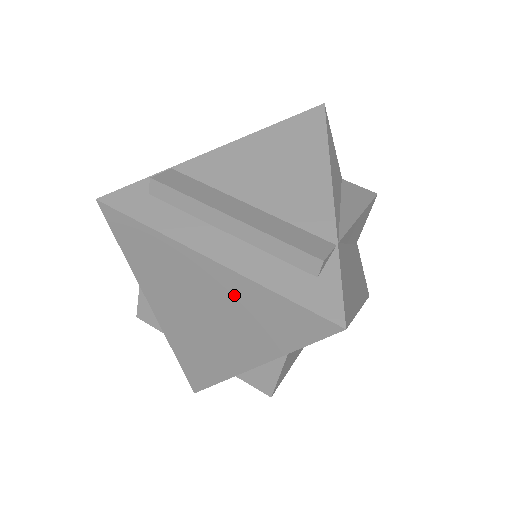
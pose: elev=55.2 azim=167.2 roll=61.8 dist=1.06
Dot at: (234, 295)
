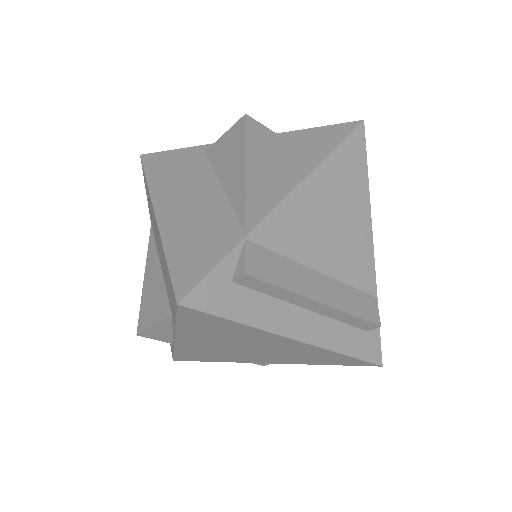
Dot at: (299, 350)
